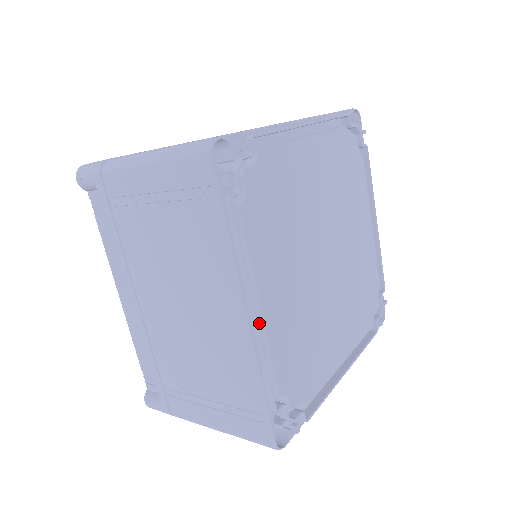
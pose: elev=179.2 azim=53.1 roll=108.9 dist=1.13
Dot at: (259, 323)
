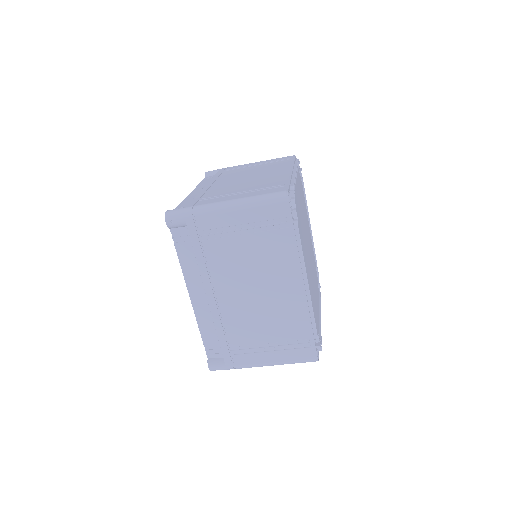
Dot at: occluded
